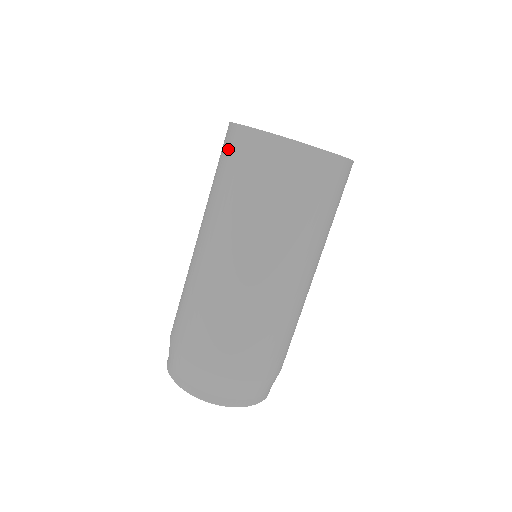
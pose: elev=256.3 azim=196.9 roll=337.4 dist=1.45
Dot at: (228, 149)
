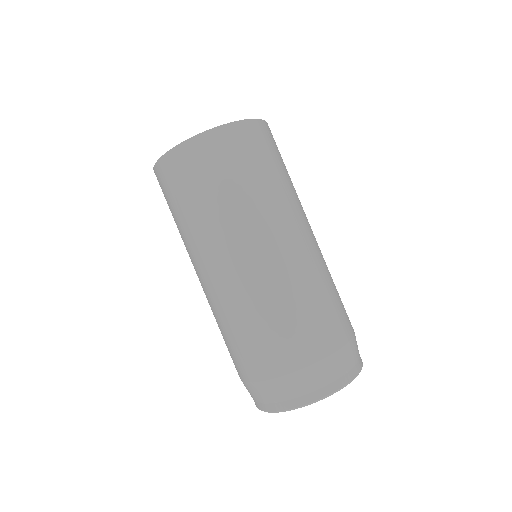
Dot at: (179, 174)
